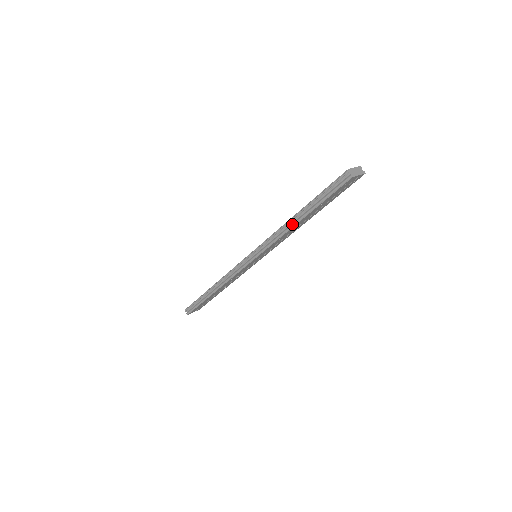
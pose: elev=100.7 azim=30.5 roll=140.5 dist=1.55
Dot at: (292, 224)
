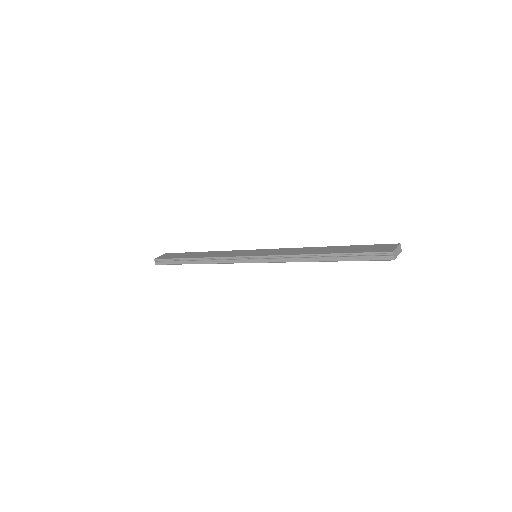
Dot at: (312, 260)
